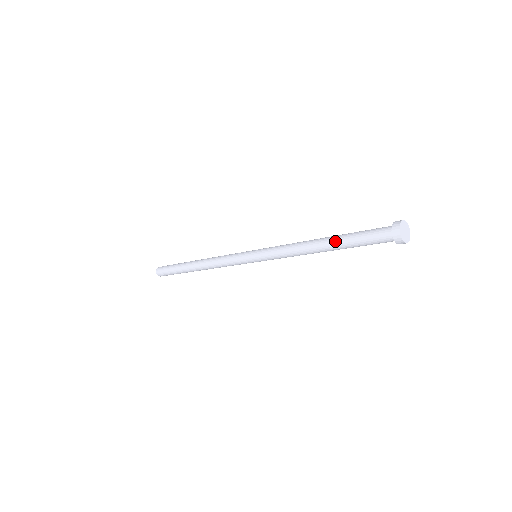
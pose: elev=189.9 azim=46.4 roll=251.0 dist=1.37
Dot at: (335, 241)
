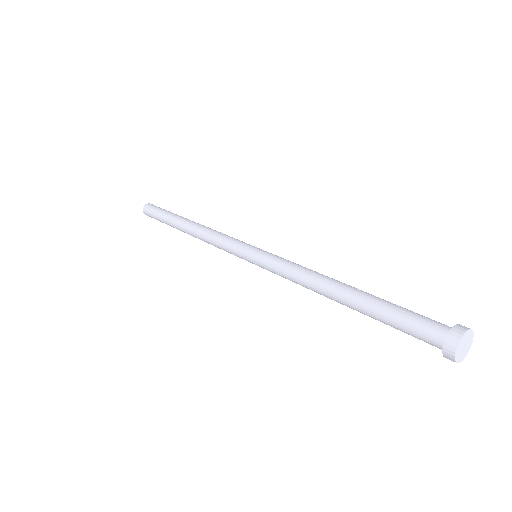
Dot at: (361, 299)
